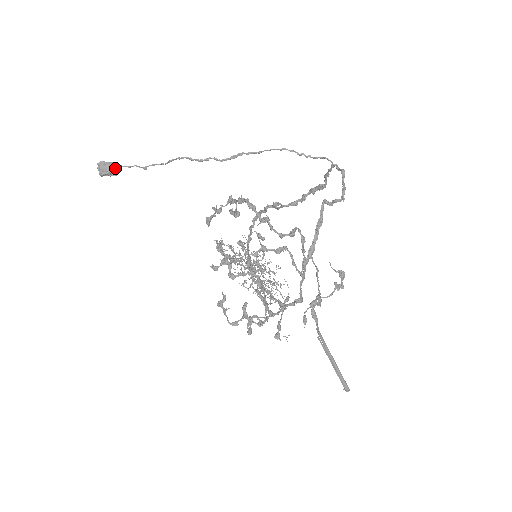
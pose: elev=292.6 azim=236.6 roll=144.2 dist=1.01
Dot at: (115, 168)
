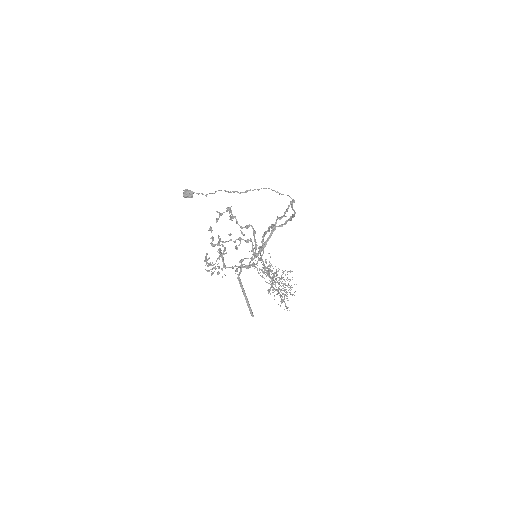
Dot at: (191, 193)
